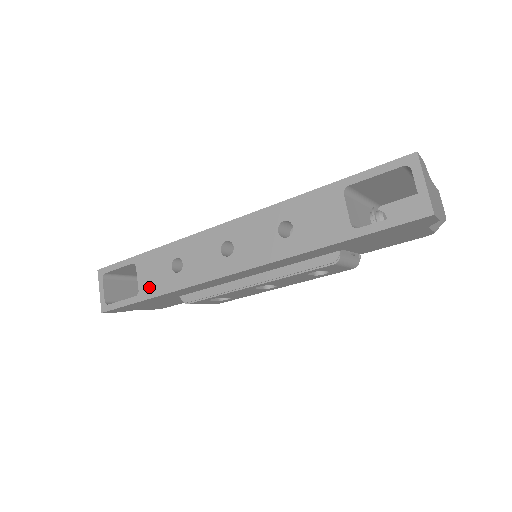
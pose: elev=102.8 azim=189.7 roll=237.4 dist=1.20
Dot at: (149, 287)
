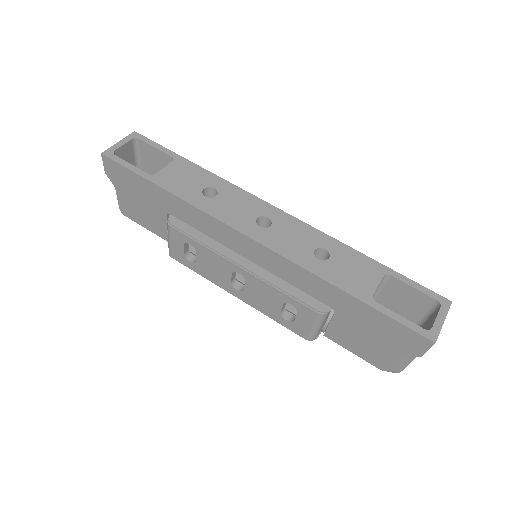
Dot at: (169, 180)
